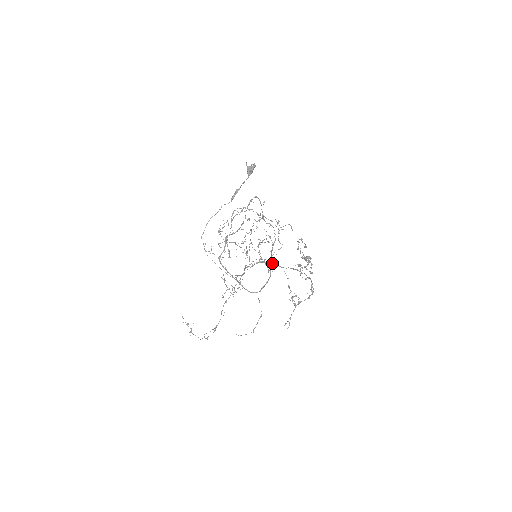
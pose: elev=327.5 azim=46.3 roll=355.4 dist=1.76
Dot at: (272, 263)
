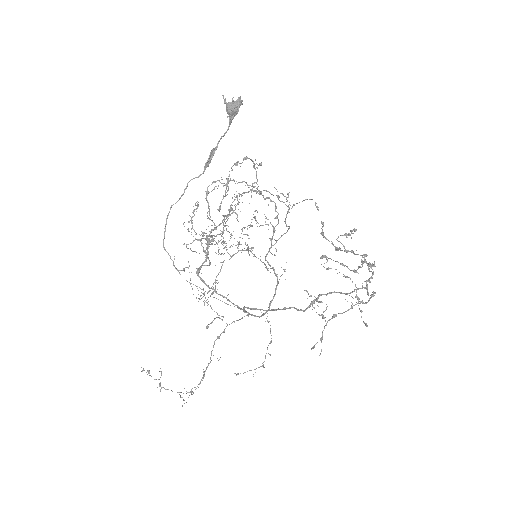
Dot at: (335, 292)
